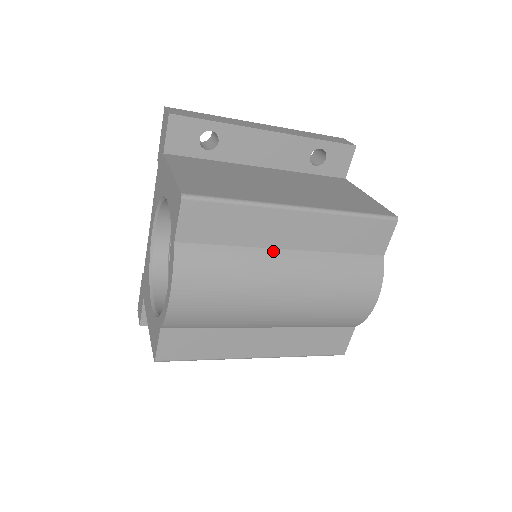
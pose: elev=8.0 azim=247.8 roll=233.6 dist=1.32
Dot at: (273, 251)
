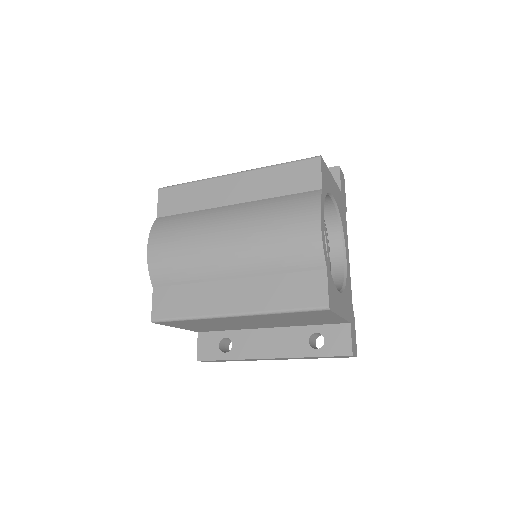
Dot at: (220, 208)
